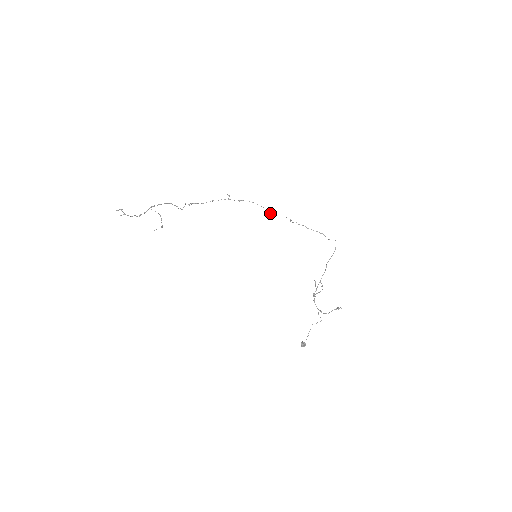
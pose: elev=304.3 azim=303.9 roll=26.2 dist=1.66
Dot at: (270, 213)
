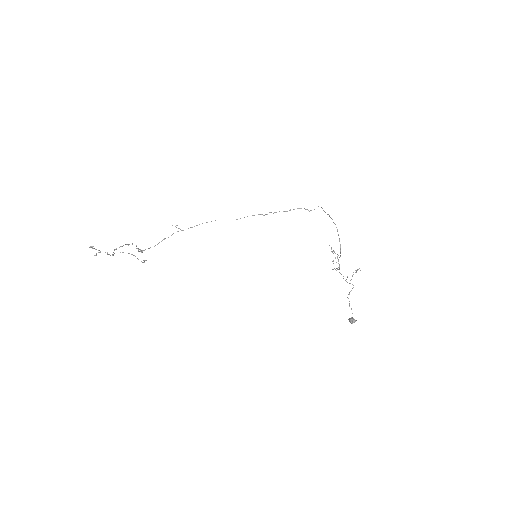
Dot at: occluded
